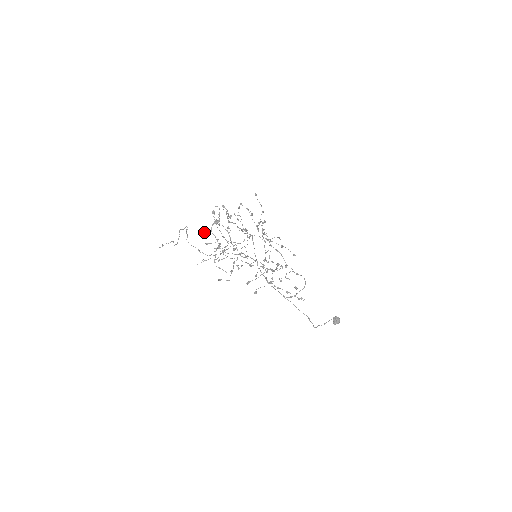
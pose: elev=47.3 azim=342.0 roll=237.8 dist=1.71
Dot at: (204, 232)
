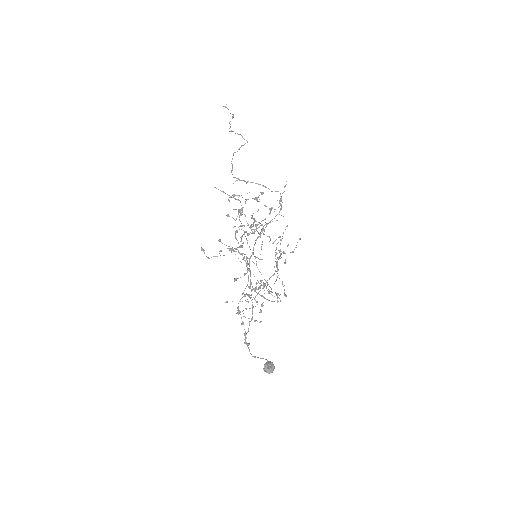
Dot at: occluded
